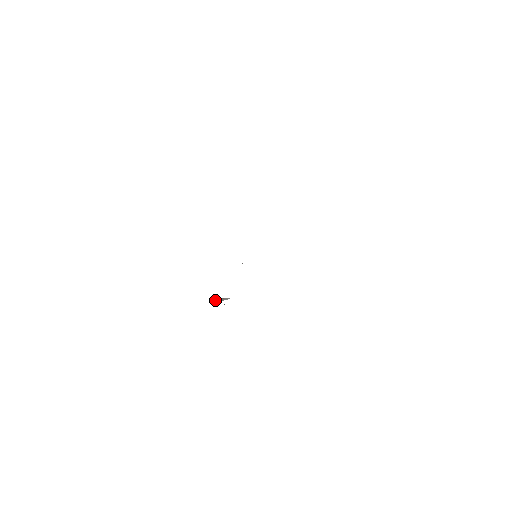
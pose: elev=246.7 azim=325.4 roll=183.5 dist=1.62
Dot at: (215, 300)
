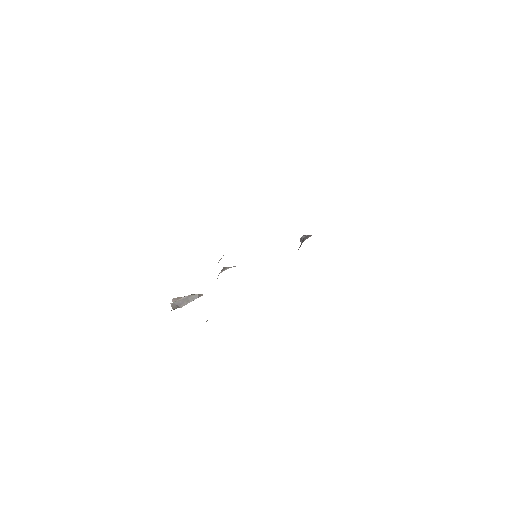
Dot at: (175, 303)
